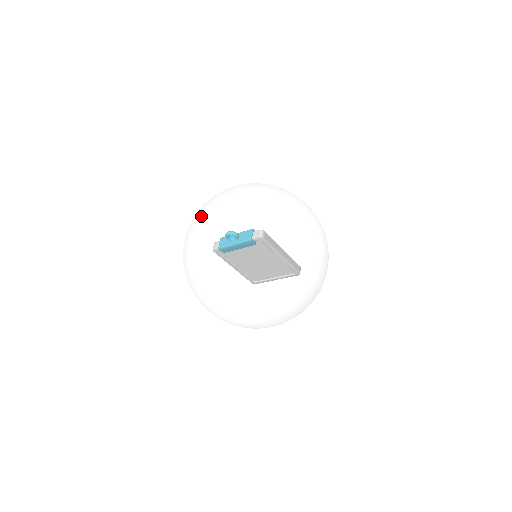
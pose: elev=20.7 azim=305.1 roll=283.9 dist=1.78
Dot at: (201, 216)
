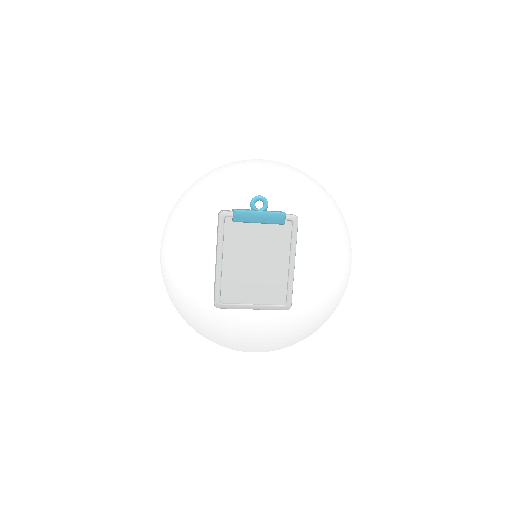
Dot at: occluded
